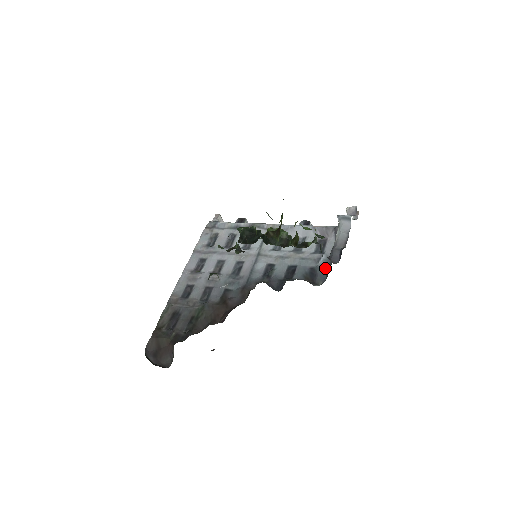
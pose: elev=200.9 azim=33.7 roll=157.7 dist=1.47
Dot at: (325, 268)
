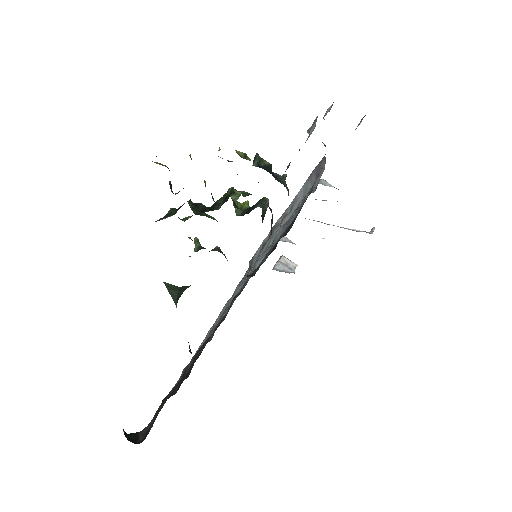
Dot at: (302, 205)
